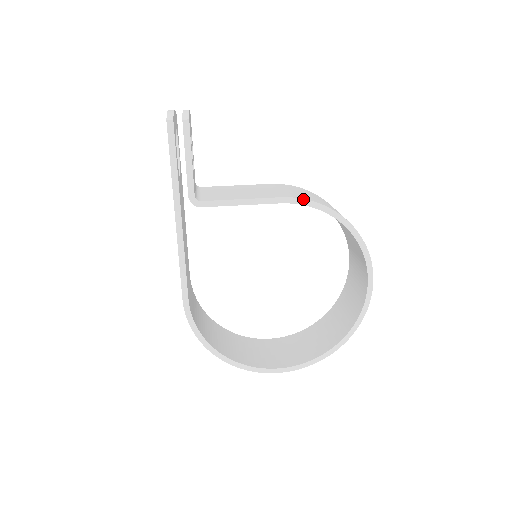
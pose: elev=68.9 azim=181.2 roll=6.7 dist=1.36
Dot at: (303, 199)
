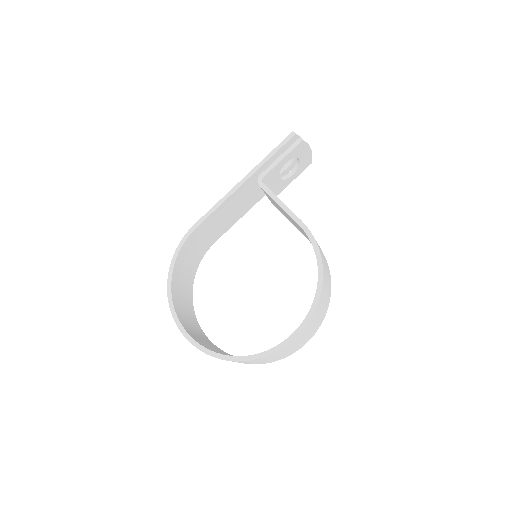
Dot at: occluded
